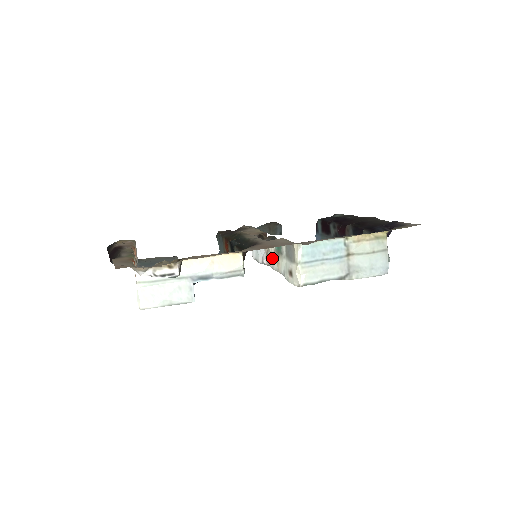
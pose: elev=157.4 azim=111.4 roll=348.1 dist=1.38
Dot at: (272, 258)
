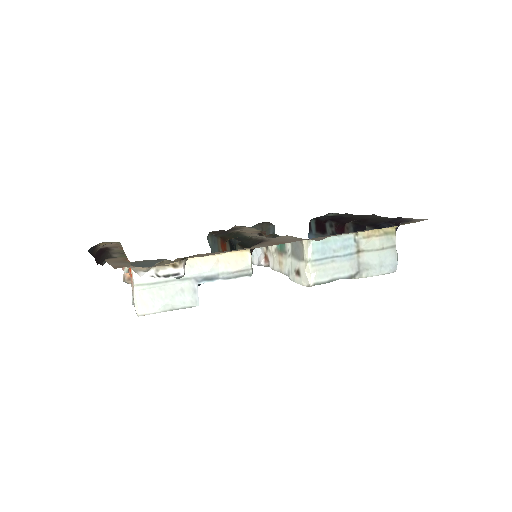
Dot at: (272, 258)
